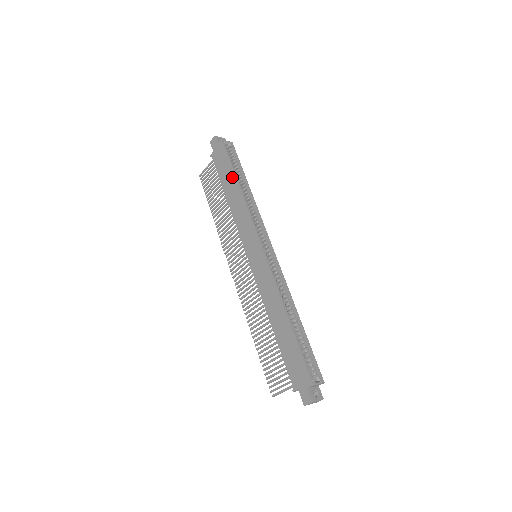
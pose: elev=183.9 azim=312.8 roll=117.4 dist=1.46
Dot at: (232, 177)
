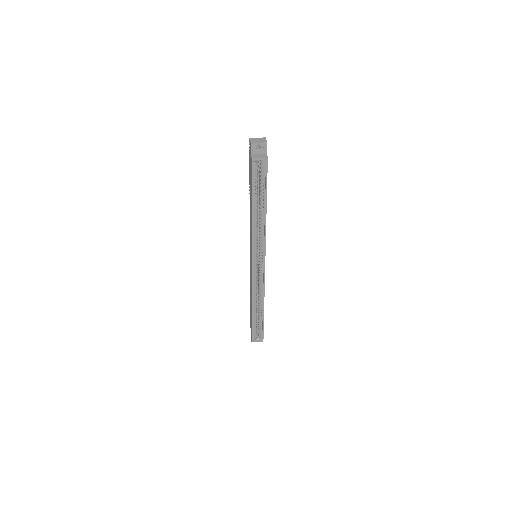
Dot at: (251, 199)
